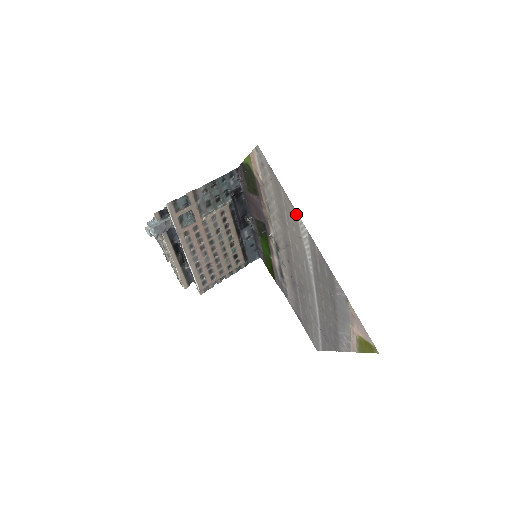
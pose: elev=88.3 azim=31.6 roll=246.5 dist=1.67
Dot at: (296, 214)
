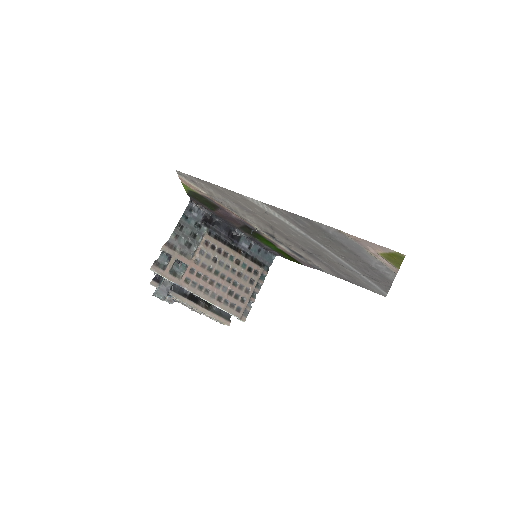
Dot at: (243, 196)
